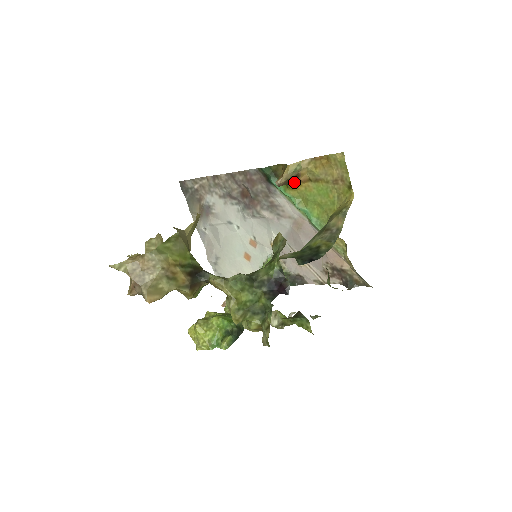
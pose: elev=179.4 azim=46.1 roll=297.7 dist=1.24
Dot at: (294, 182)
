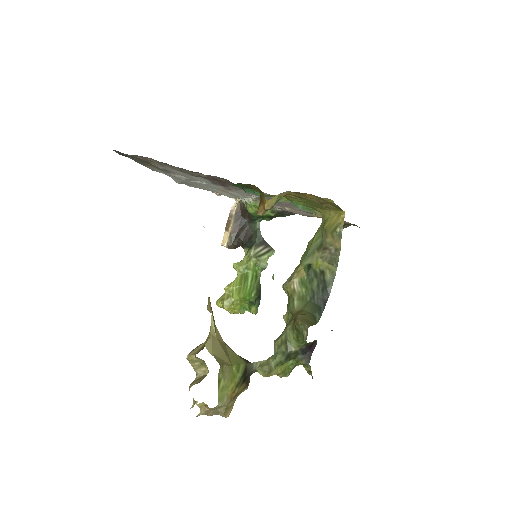
Dot at: occluded
